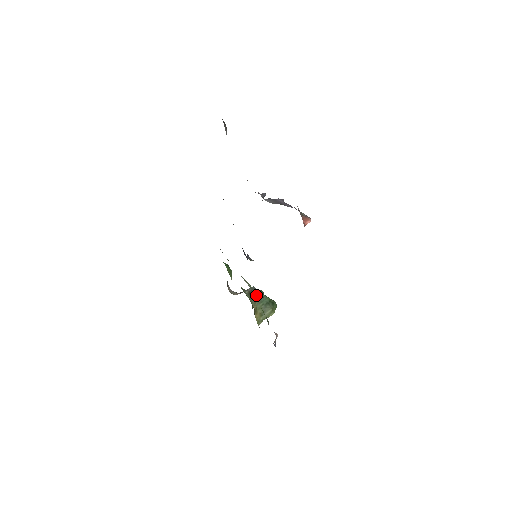
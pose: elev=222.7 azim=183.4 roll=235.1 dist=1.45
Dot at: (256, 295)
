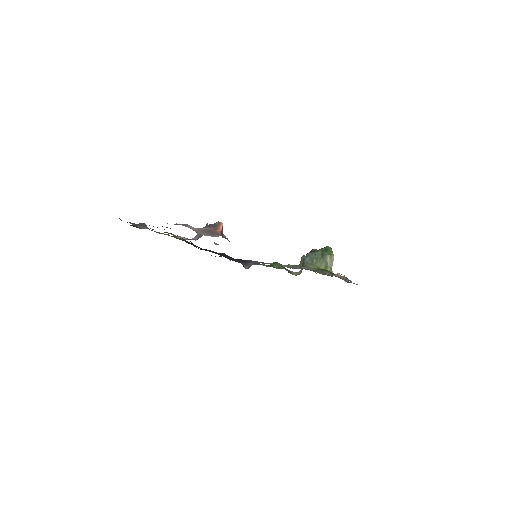
Dot at: (298, 267)
